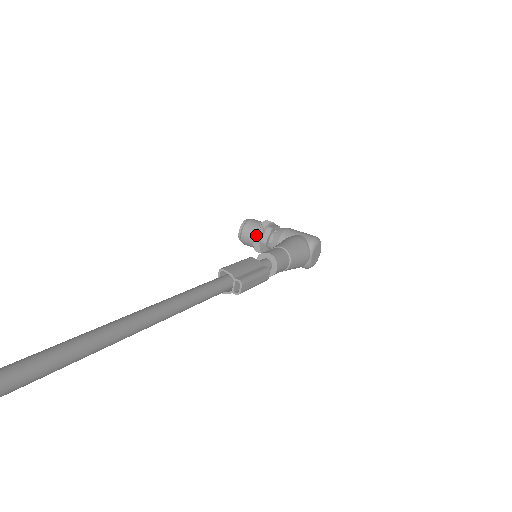
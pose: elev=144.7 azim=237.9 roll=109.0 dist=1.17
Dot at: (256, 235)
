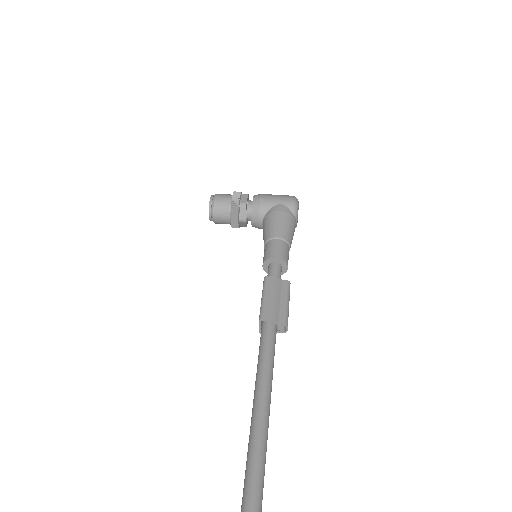
Dot at: (232, 217)
